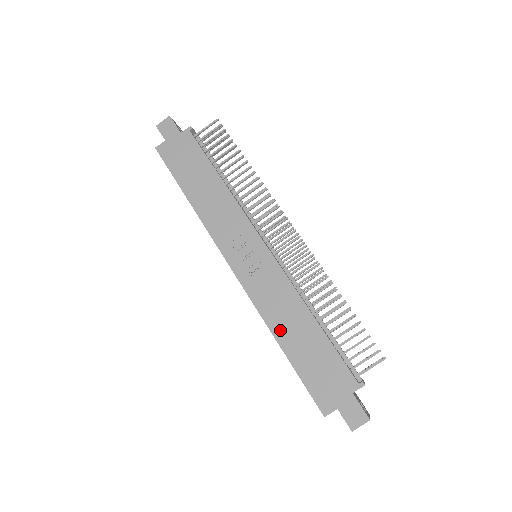
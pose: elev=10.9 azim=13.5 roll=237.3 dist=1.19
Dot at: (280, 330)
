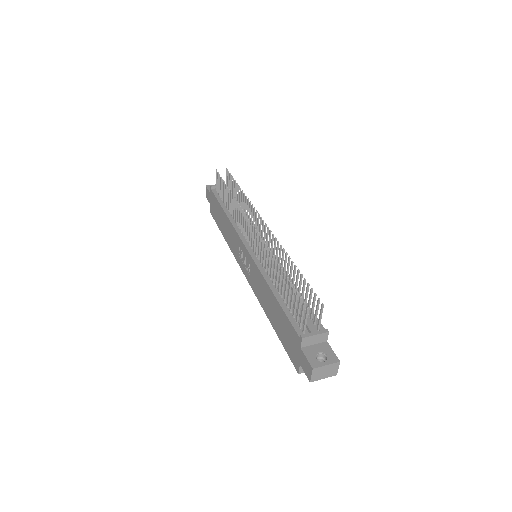
Dot at: (267, 310)
